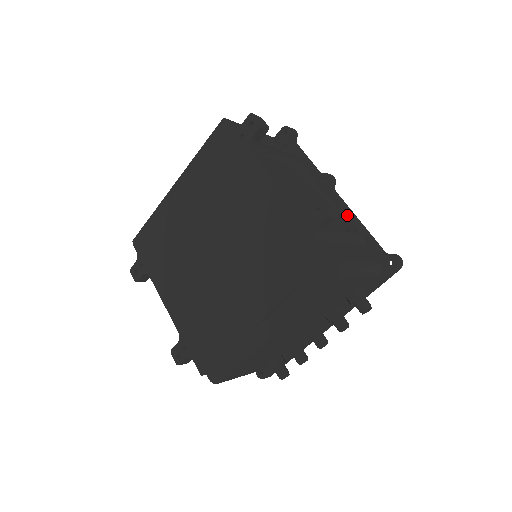
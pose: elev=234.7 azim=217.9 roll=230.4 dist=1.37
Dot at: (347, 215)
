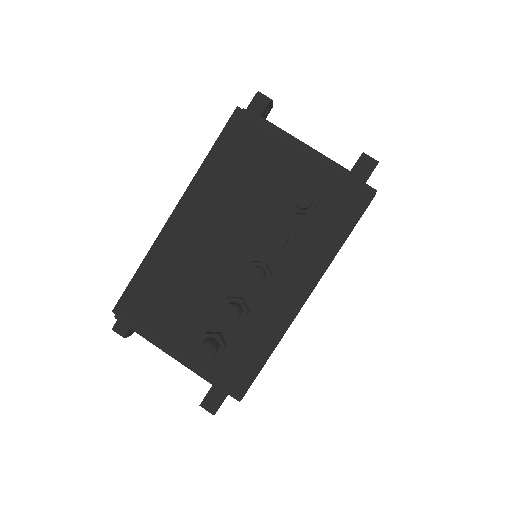
Dot at: occluded
